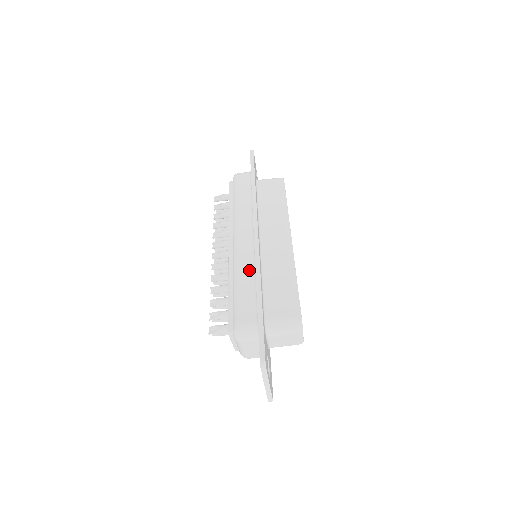
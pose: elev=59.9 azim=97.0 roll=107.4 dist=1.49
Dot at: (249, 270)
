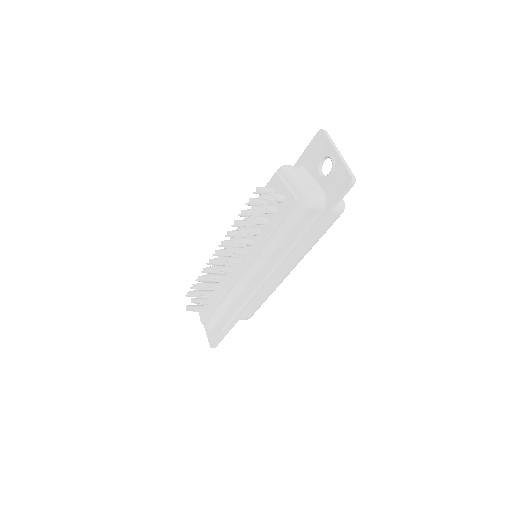
Dot at: (242, 302)
